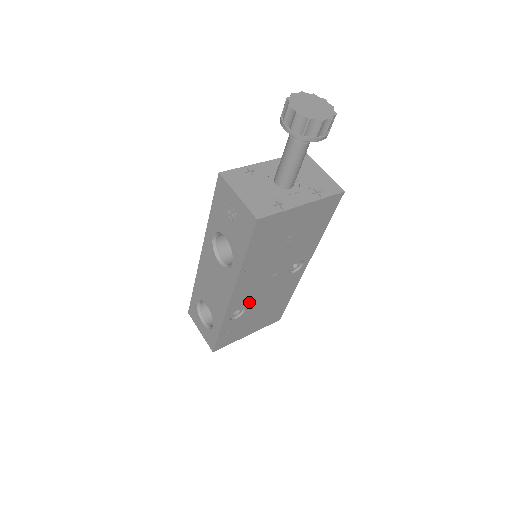
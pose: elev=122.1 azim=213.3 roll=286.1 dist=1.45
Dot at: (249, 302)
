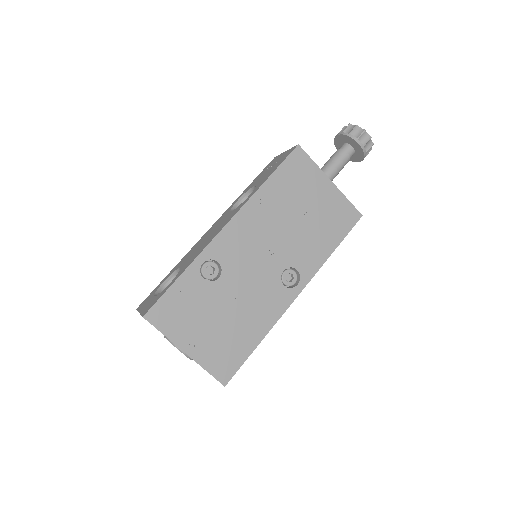
Dot at: (230, 267)
